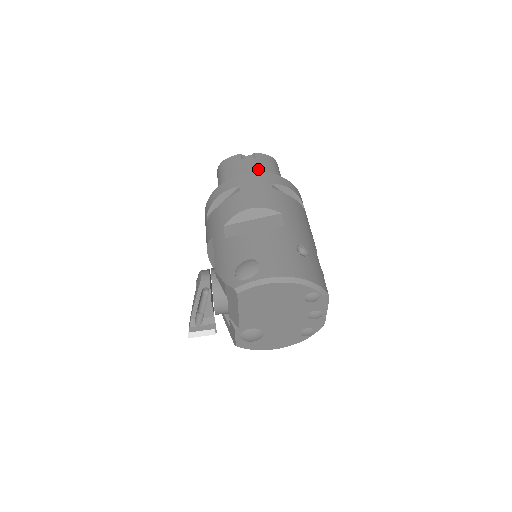
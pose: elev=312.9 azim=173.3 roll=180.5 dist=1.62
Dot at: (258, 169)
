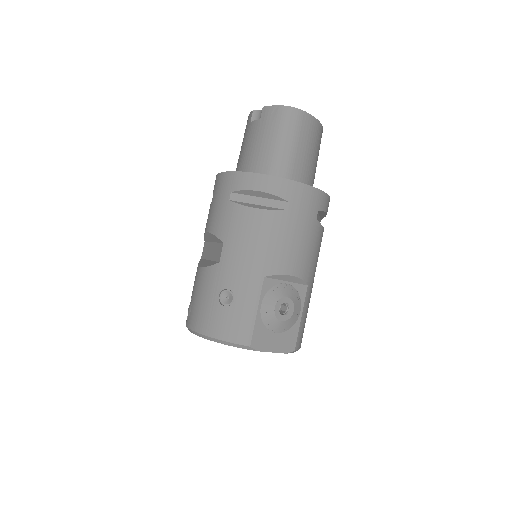
Dot at: (255, 143)
